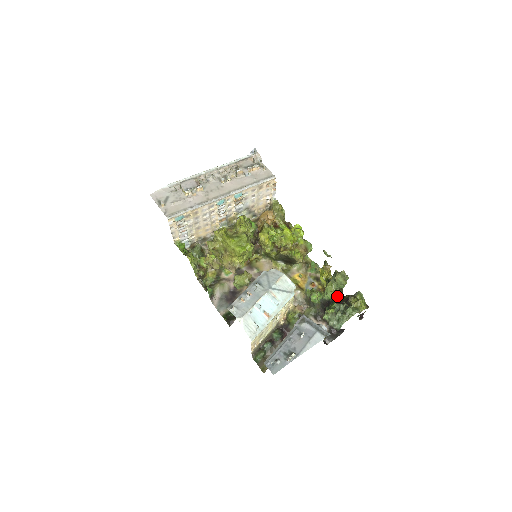
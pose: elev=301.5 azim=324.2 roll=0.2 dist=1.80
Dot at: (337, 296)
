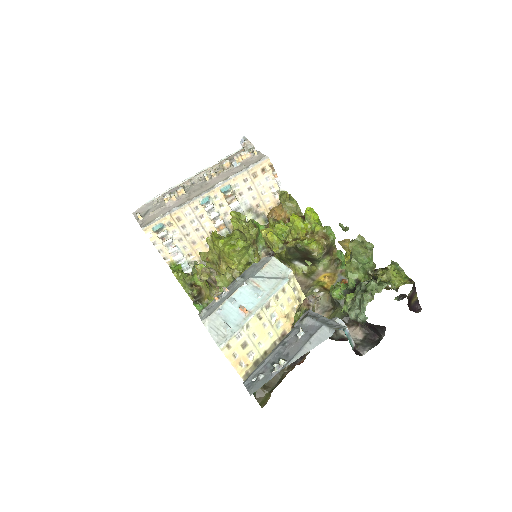
Dot at: occluded
